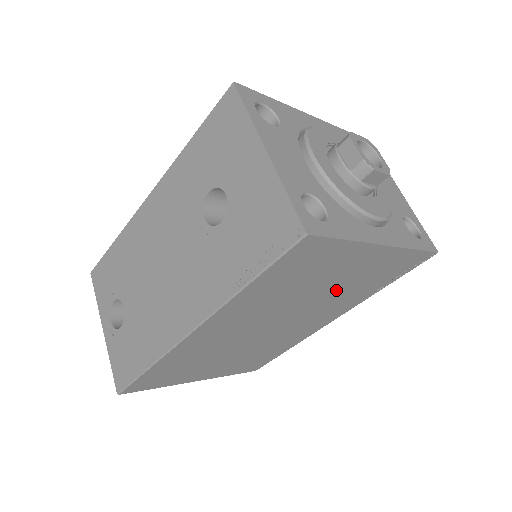
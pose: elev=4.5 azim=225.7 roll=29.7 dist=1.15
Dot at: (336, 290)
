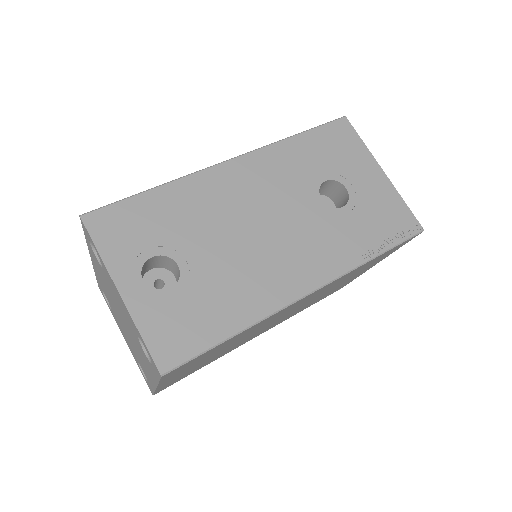
Dot at: (323, 295)
